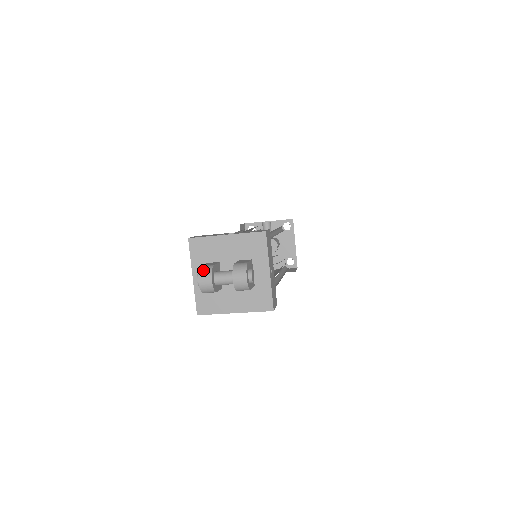
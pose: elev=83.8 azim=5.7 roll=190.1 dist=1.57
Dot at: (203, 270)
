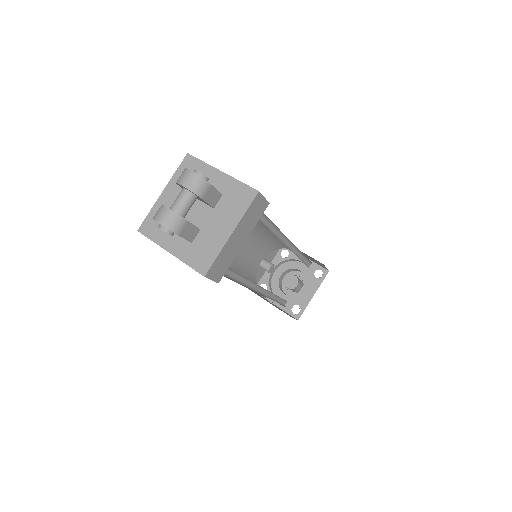
Dot at: (155, 214)
